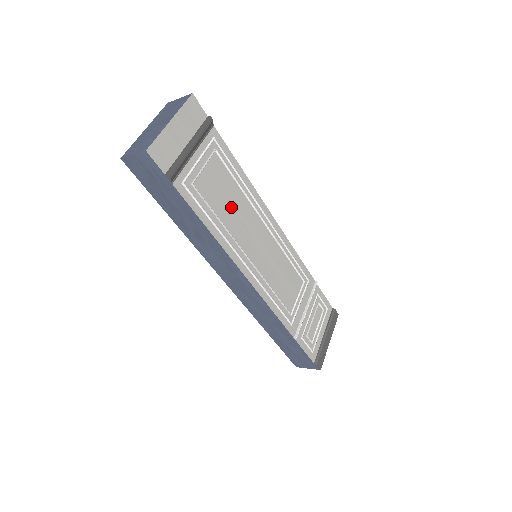
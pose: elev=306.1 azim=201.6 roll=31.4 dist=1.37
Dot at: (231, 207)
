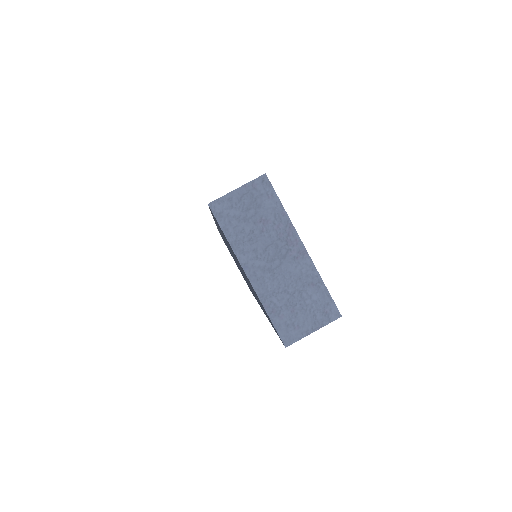
Dot at: occluded
